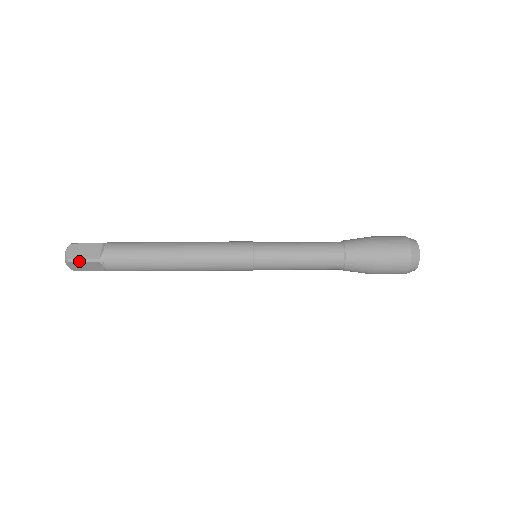
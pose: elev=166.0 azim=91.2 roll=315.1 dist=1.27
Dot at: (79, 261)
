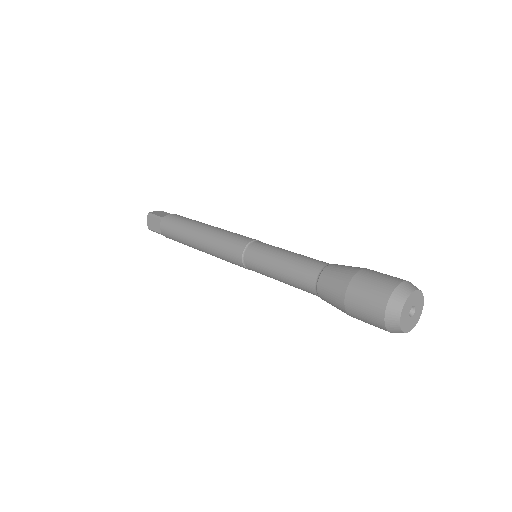
Dot at: occluded
